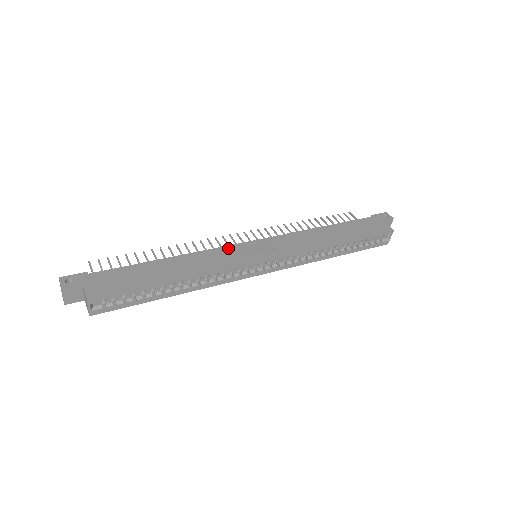
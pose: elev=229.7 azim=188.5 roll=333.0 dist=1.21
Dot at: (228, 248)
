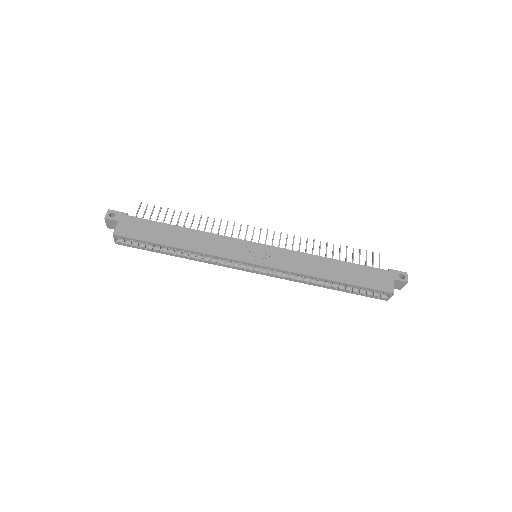
Dot at: (234, 240)
